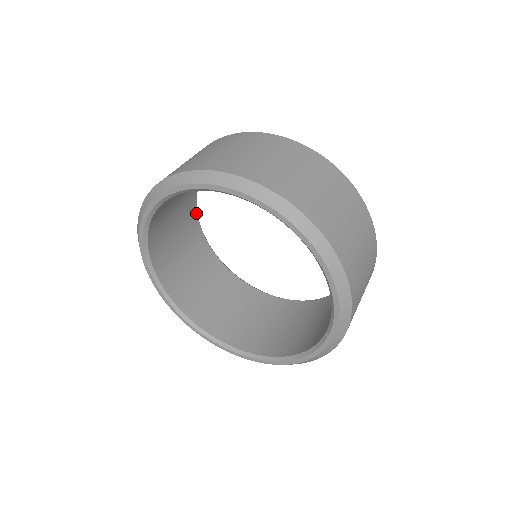
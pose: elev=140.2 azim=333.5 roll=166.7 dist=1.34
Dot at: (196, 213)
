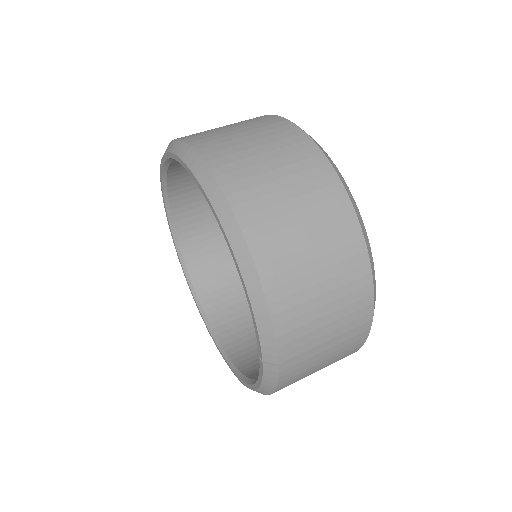
Dot at: occluded
